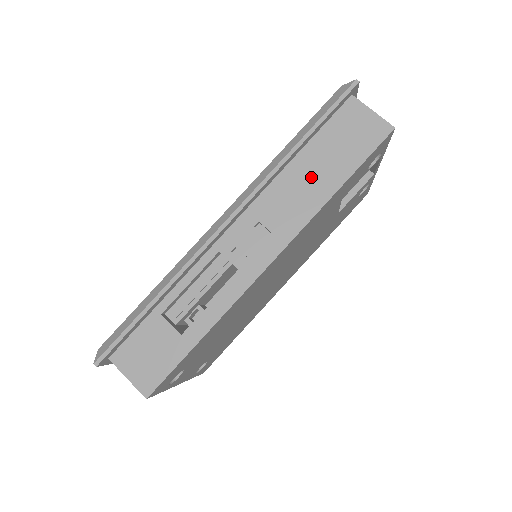
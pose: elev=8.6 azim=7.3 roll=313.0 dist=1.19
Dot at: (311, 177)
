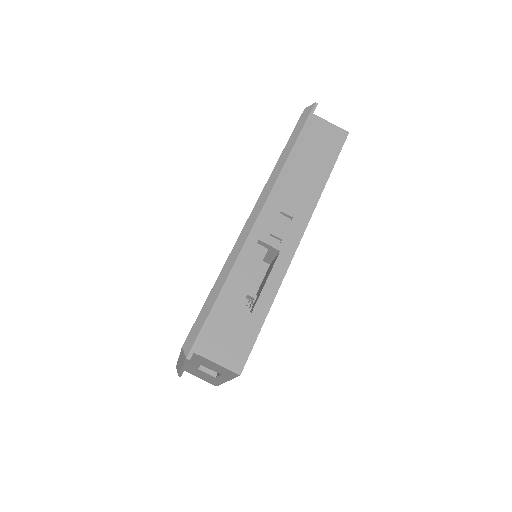
Dot at: (307, 173)
